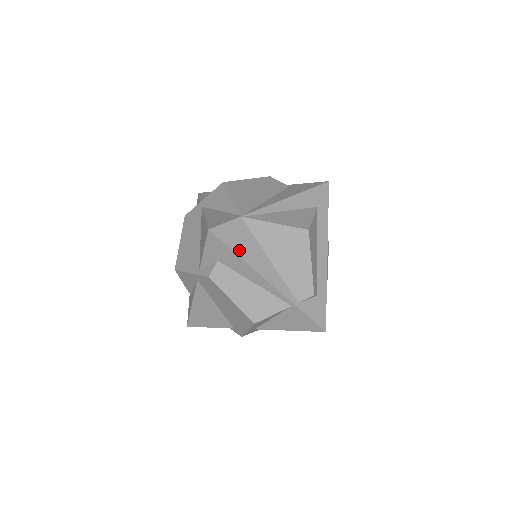
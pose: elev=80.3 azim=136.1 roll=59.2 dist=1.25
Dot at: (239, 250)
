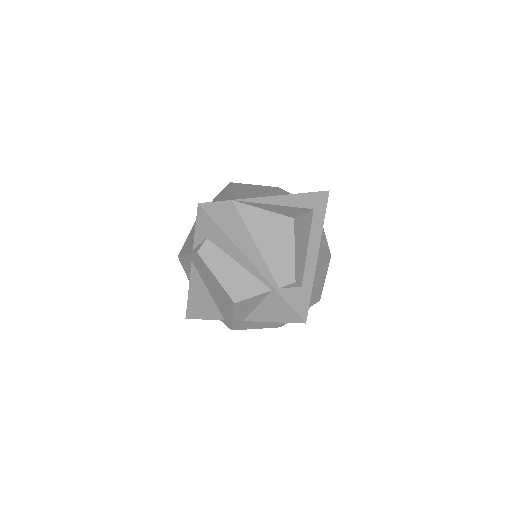
Dot at: (225, 227)
